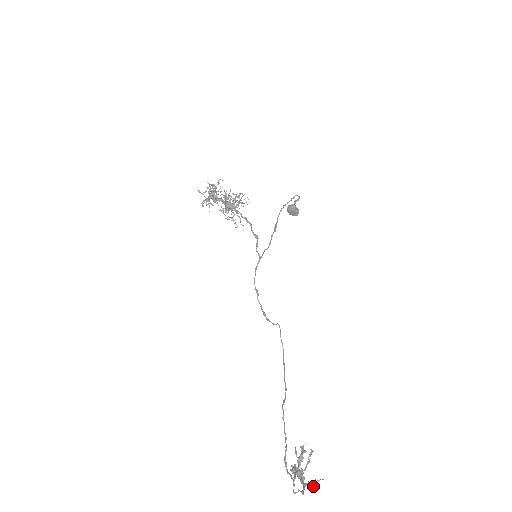
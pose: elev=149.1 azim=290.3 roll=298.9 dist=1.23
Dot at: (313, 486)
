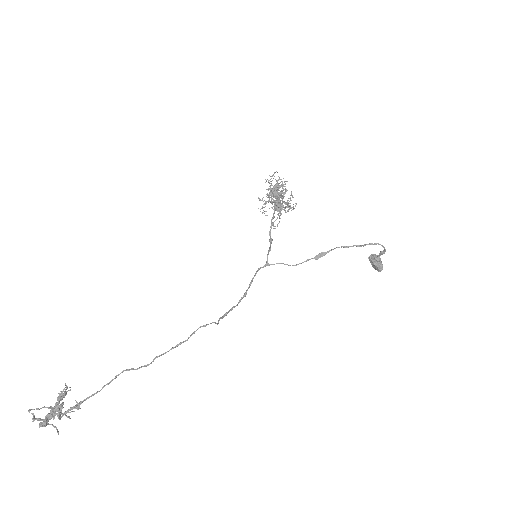
Dot at: (42, 423)
